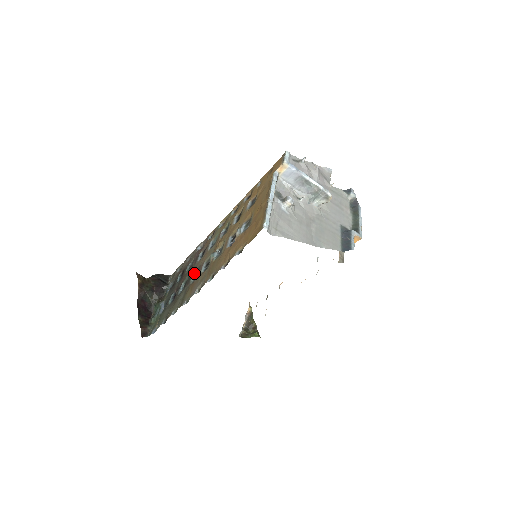
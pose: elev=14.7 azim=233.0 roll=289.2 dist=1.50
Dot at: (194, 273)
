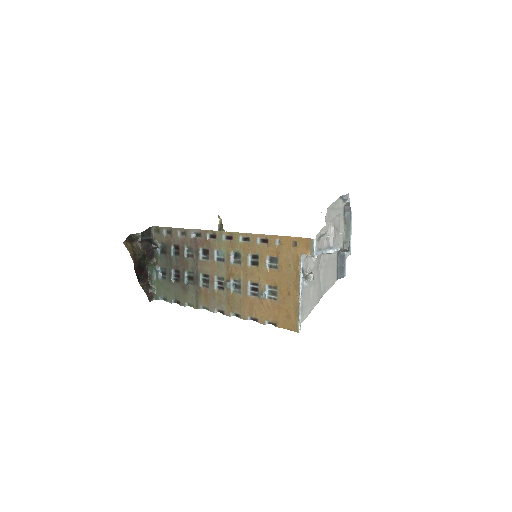
Dot at: (201, 275)
